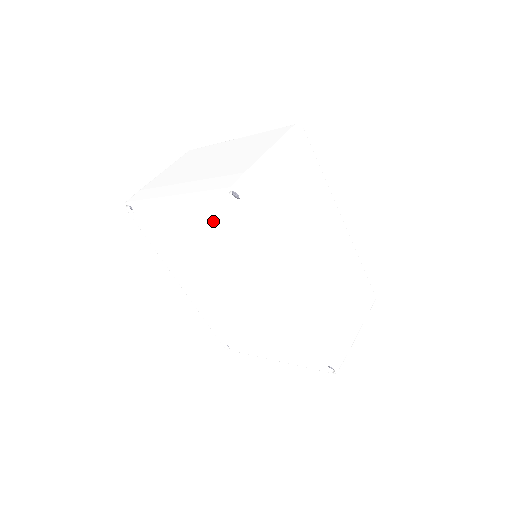
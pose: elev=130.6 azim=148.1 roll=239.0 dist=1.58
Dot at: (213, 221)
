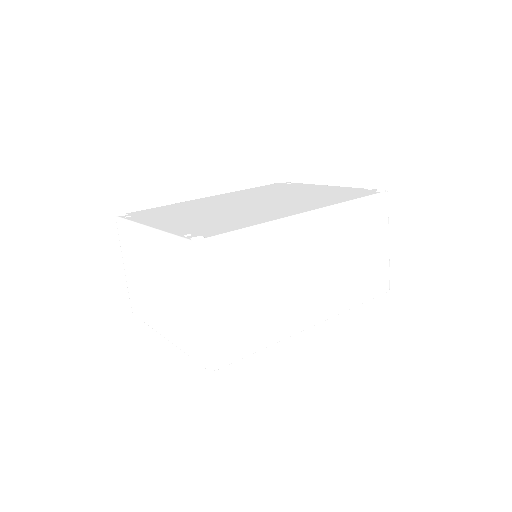
Dot at: occluded
